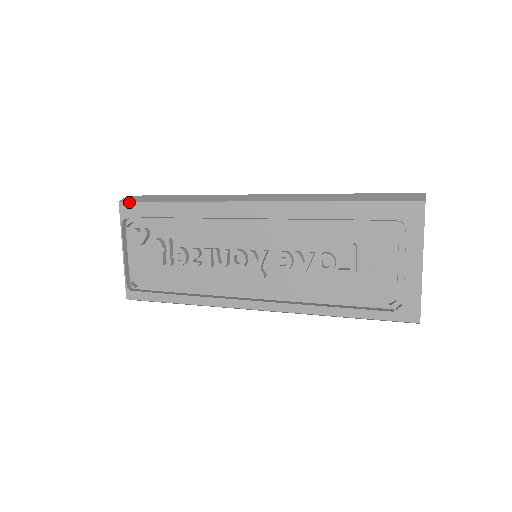
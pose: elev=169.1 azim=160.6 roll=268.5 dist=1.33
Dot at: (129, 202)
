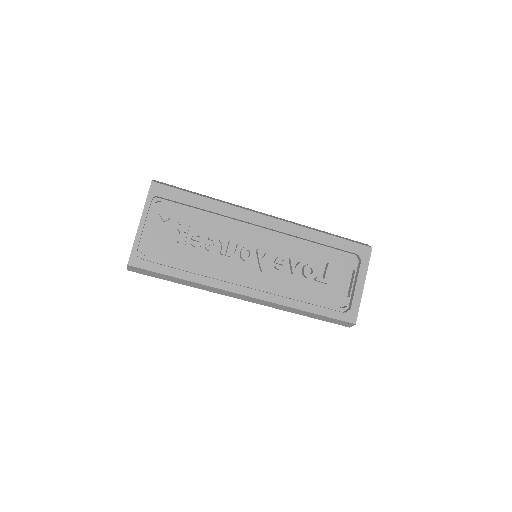
Dot at: (162, 184)
